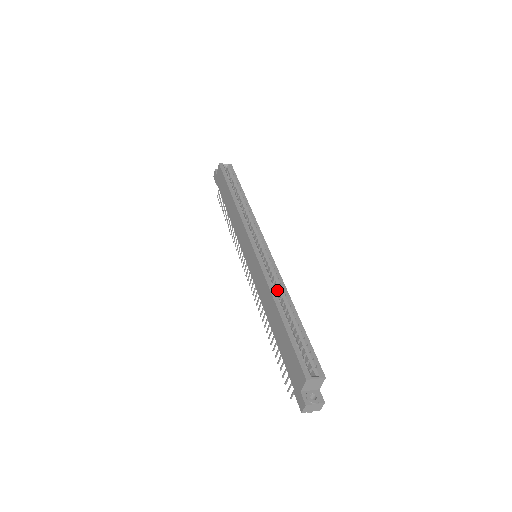
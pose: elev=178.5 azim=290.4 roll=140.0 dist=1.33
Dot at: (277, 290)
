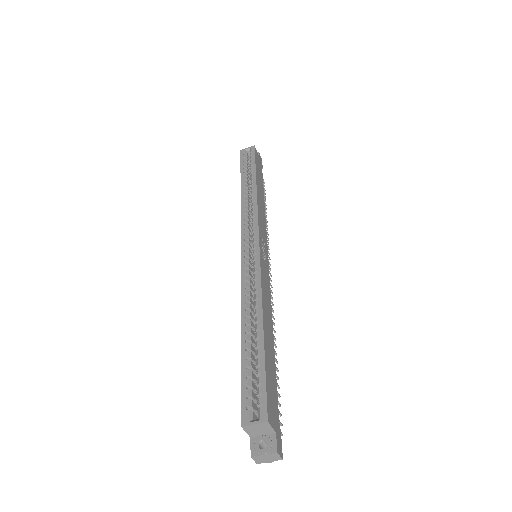
Dot at: (255, 300)
